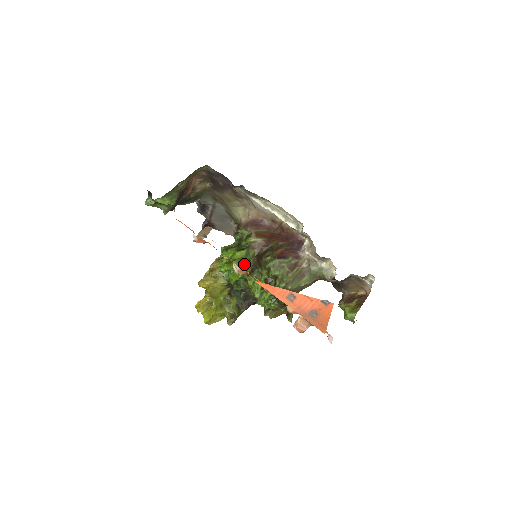
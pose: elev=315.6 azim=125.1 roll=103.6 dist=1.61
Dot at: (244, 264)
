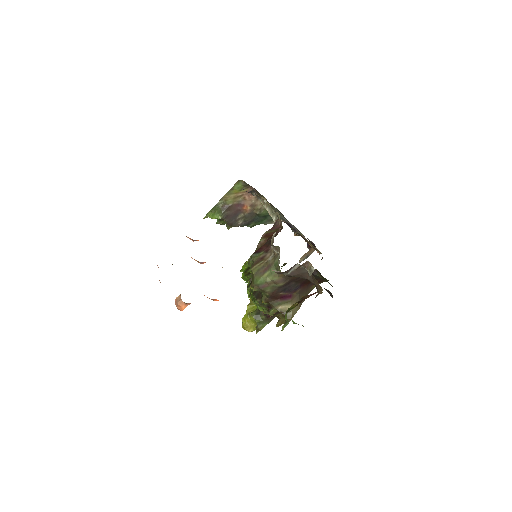
Dot at: occluded
